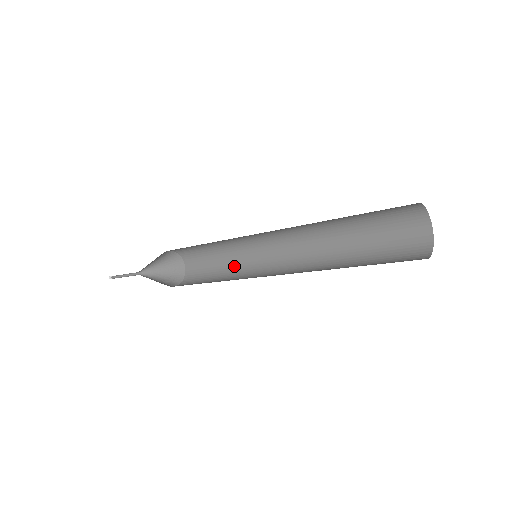
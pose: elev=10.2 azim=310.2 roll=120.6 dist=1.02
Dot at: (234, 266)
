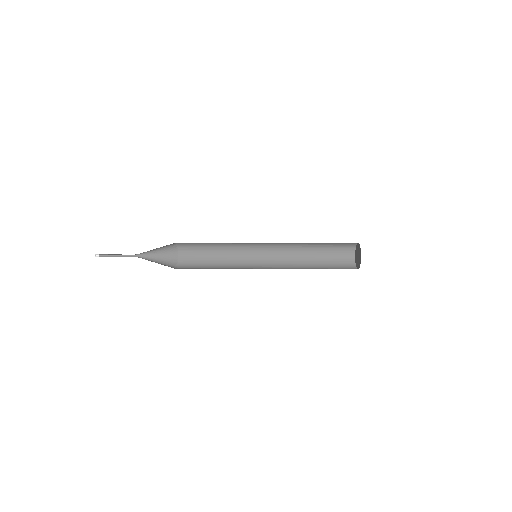
Dot at: occluded
